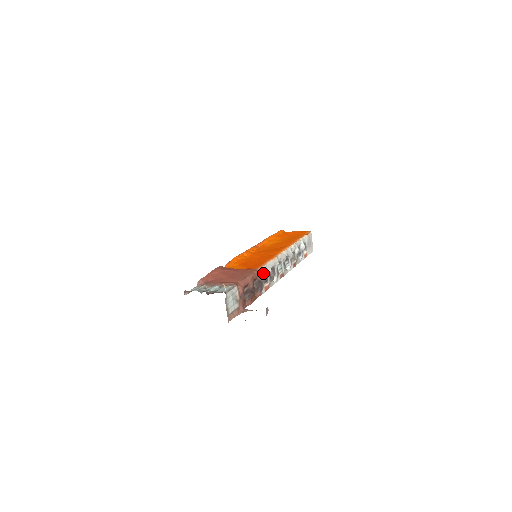
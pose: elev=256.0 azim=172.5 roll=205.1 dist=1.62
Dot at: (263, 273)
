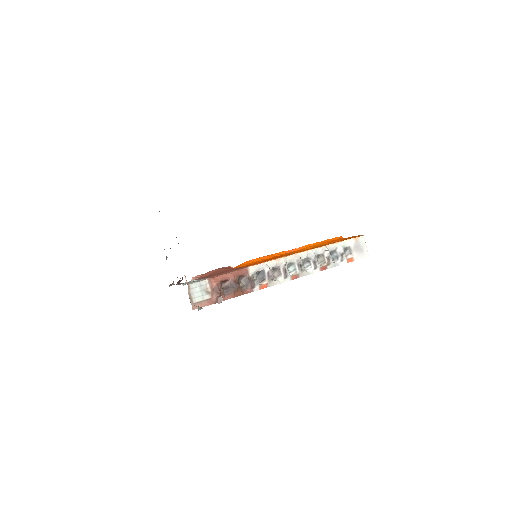
Dot at: (258, 271)
